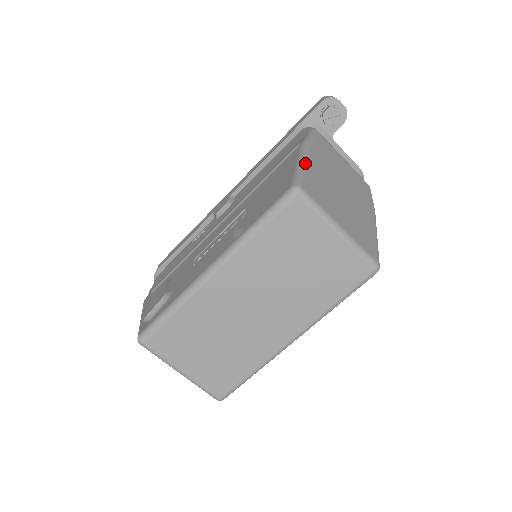
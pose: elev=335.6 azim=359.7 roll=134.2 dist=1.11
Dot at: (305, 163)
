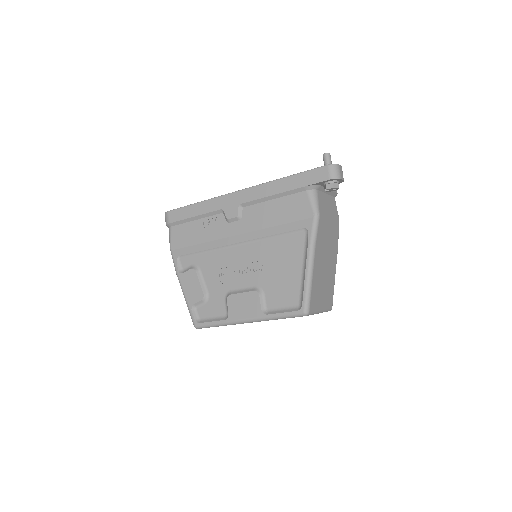
Dot at: (312, 280)
